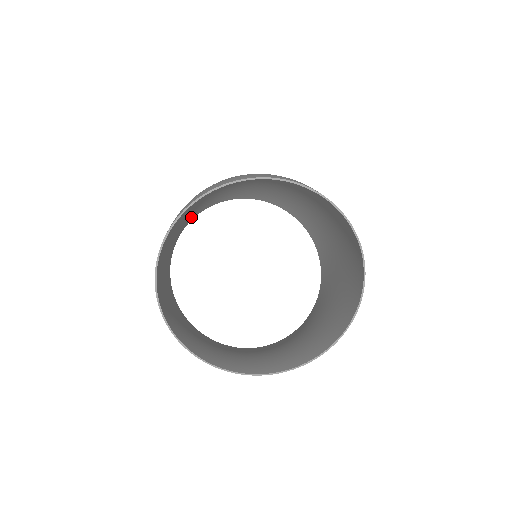
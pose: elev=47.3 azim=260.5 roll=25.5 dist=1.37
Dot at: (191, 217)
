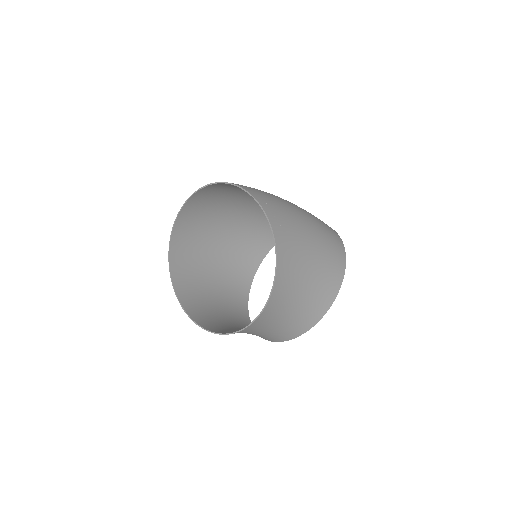
Dot at: (253, 264)
